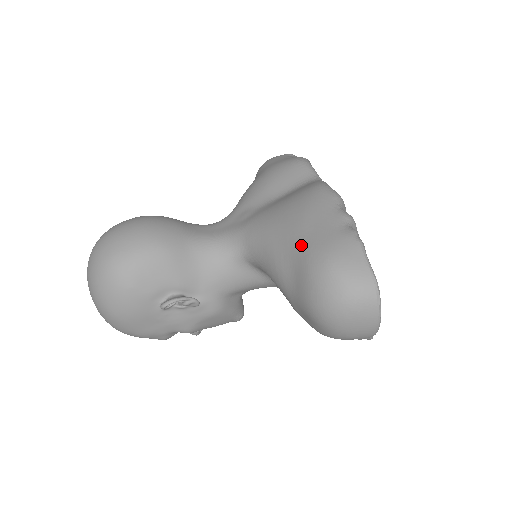
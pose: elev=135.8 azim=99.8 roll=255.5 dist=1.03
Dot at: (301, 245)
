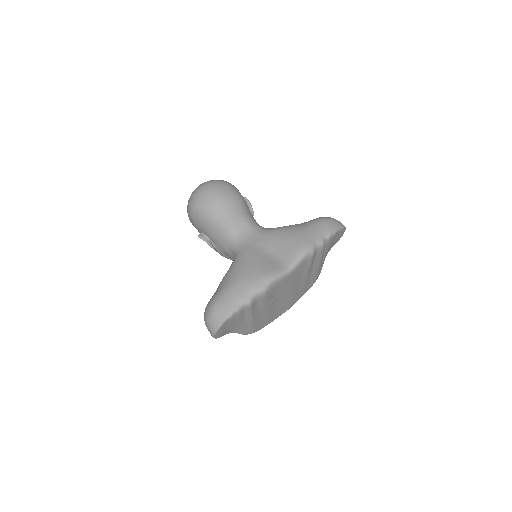
Dot at: (224, 289)
